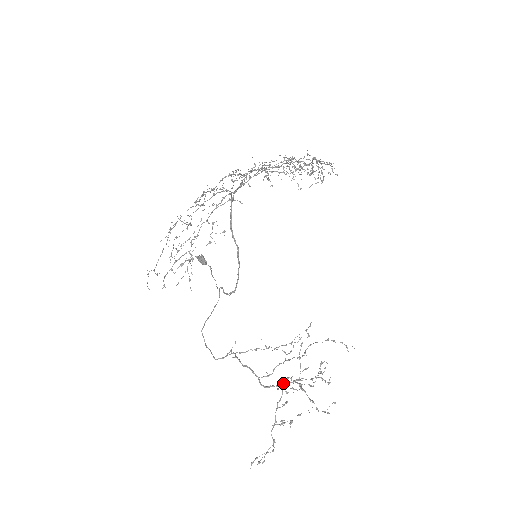
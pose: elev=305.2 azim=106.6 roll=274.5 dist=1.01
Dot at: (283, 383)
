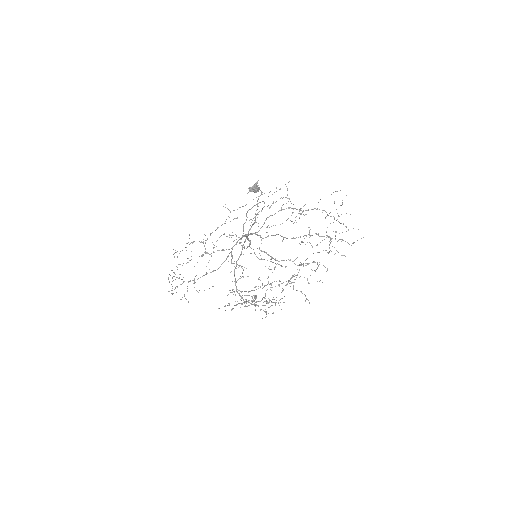
Dot at: occluded
